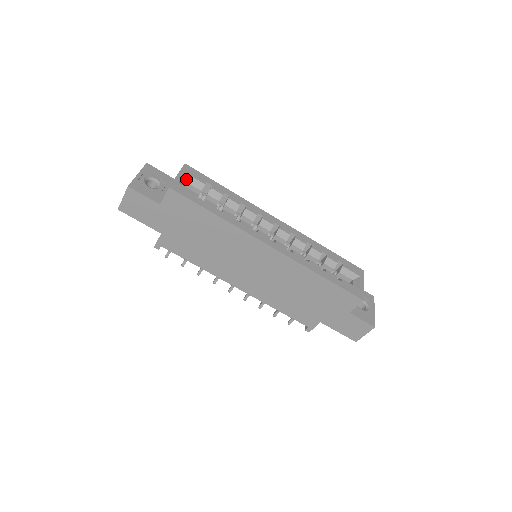
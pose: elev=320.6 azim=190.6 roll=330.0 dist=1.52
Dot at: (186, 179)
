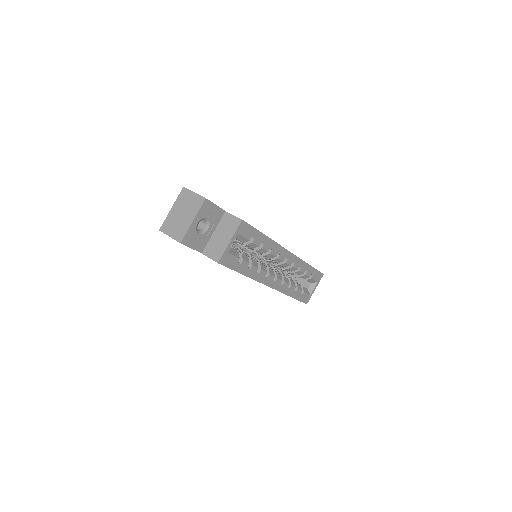
Dot at: (236, 237)
